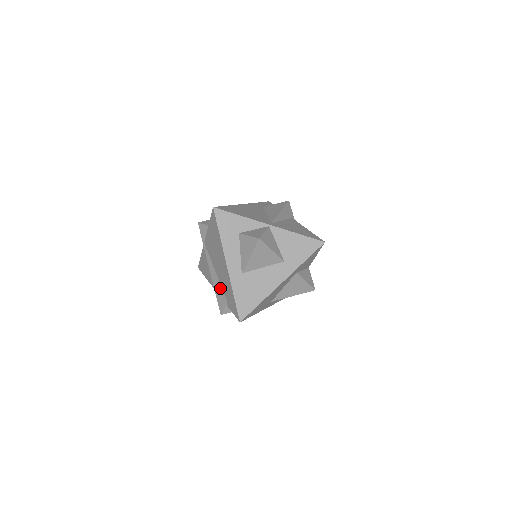
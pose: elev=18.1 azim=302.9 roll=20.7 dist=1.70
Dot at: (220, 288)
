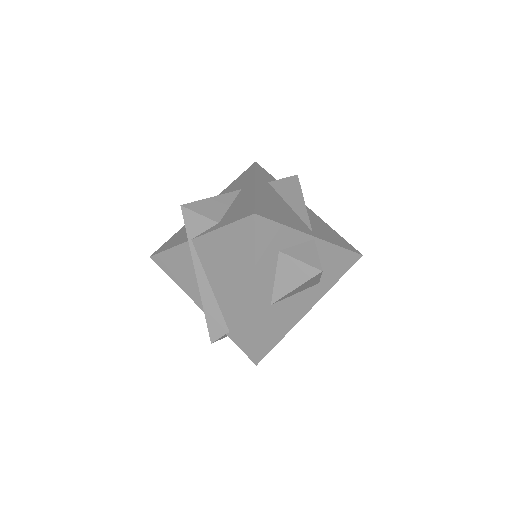
Dot at: (217, 311)
